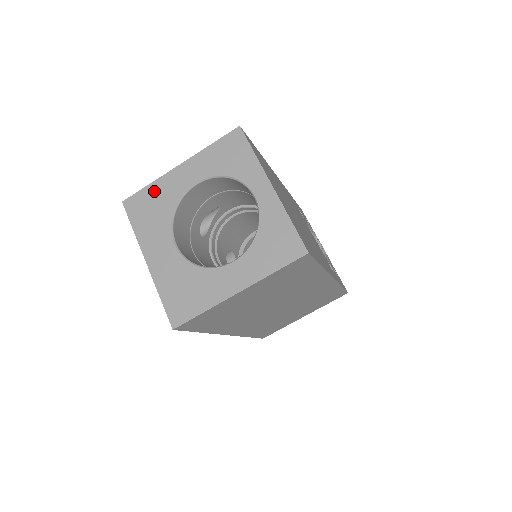
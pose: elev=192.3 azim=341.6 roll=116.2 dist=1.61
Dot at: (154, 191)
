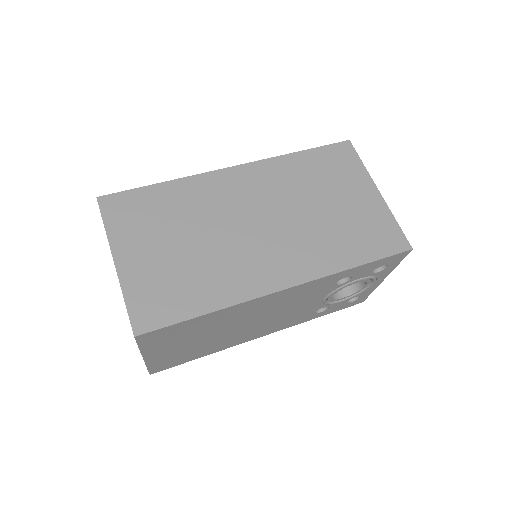
Dot at: occluded
